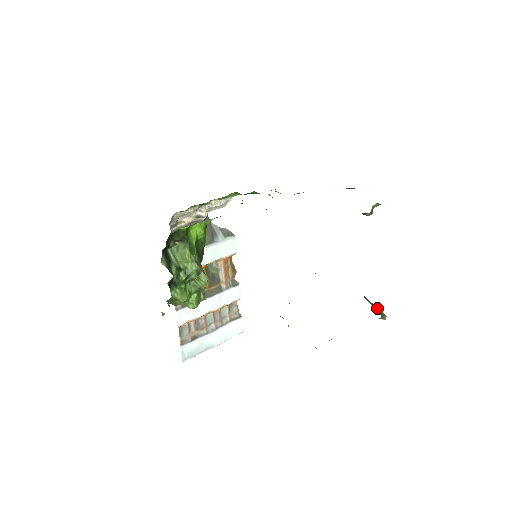
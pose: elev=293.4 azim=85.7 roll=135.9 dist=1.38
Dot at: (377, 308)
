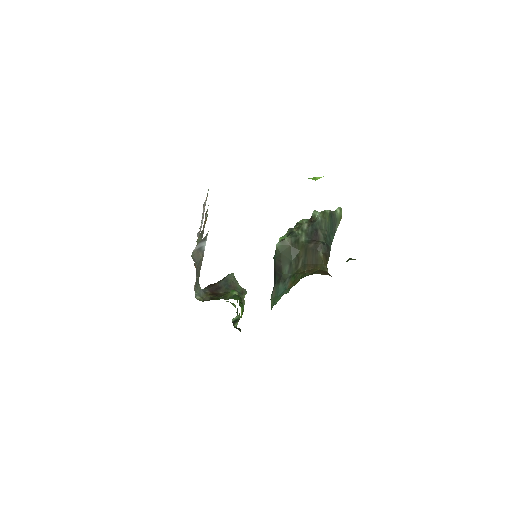
Dot at: (338, 215)
